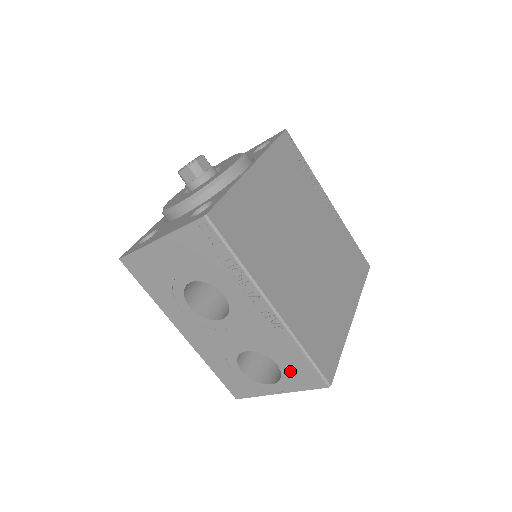
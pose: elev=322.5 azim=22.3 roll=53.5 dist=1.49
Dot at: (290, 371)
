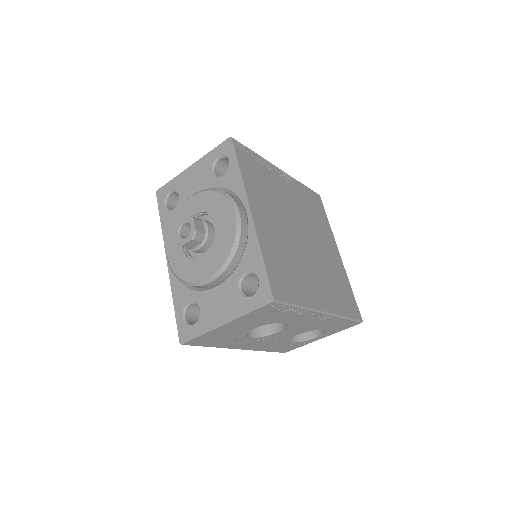
Dot at: (333, 328)
